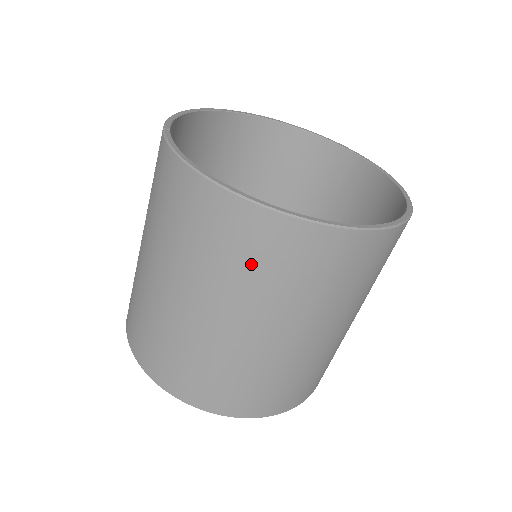
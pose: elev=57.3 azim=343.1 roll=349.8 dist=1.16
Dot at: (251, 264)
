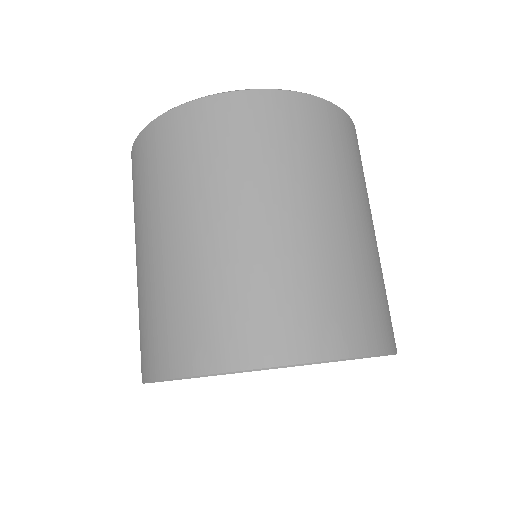
Dot at: (199, 152)
